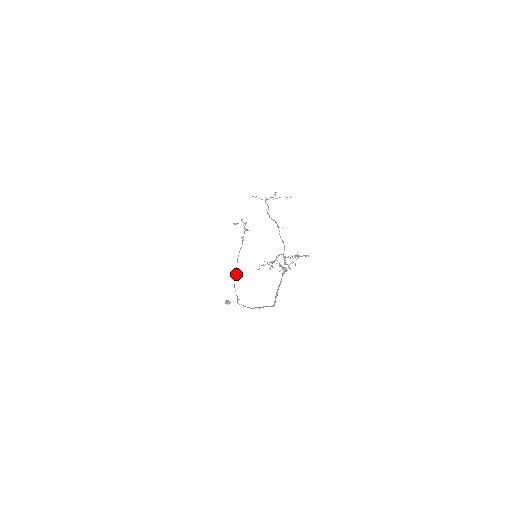
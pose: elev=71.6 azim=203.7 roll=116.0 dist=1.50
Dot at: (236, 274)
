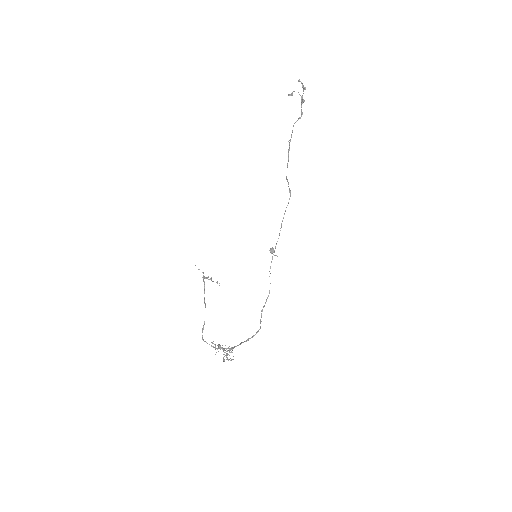
Dot at: occluded
